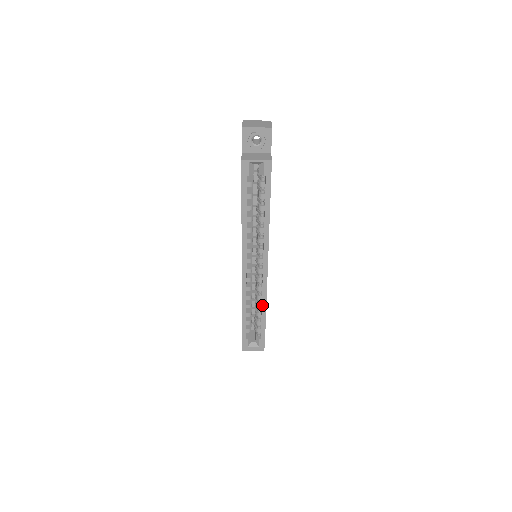
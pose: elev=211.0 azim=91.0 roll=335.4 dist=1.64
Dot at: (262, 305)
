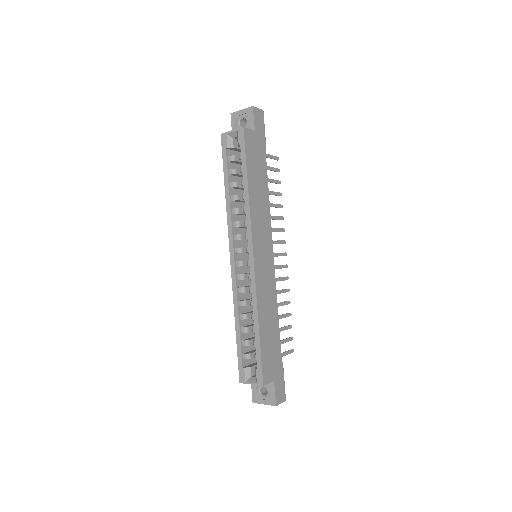
Dot at: (254, 312)
